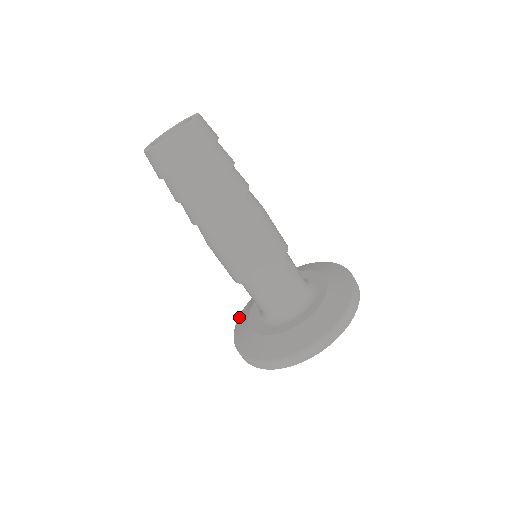
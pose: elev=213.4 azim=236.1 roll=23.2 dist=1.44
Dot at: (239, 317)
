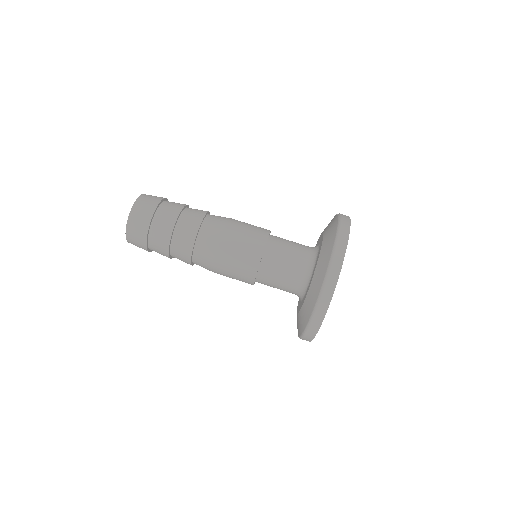
Dot at: occluded
